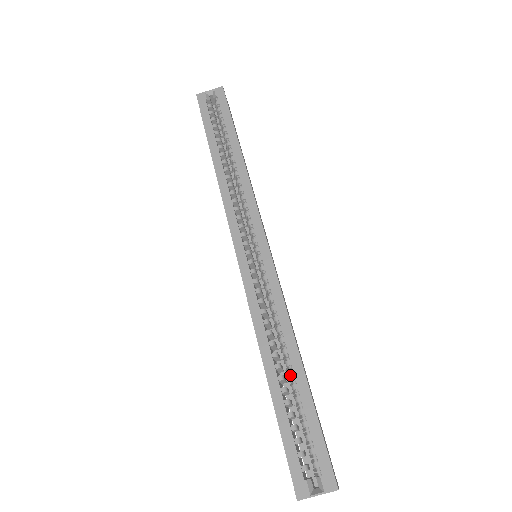
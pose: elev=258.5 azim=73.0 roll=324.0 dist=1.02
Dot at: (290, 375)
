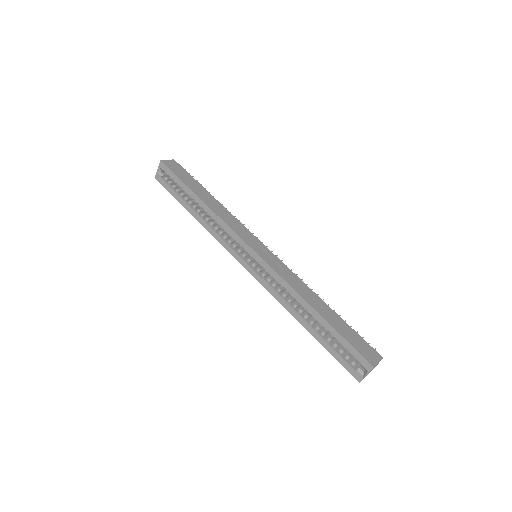
Dot at: occluded
